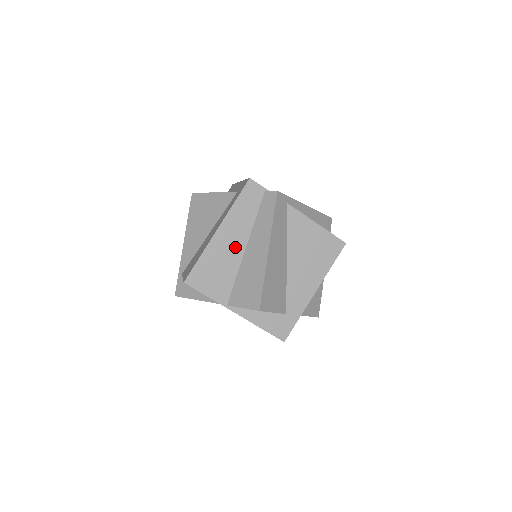
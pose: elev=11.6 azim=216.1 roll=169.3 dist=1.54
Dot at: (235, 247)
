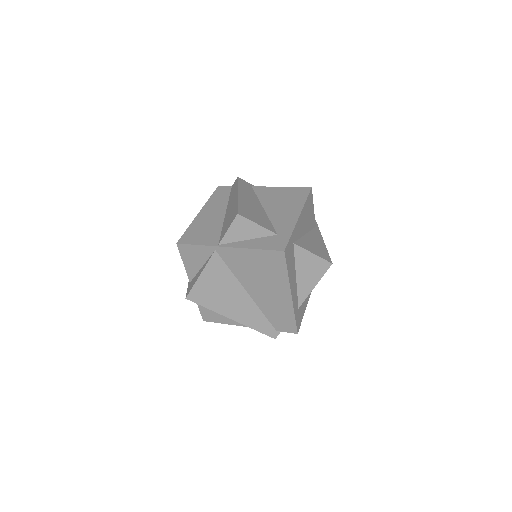
Dot at: (216, 215)
